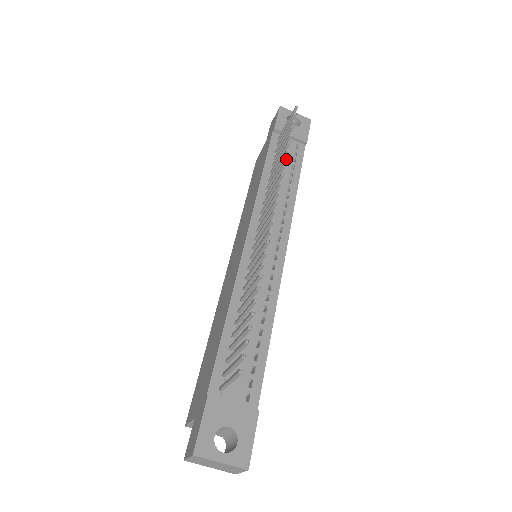
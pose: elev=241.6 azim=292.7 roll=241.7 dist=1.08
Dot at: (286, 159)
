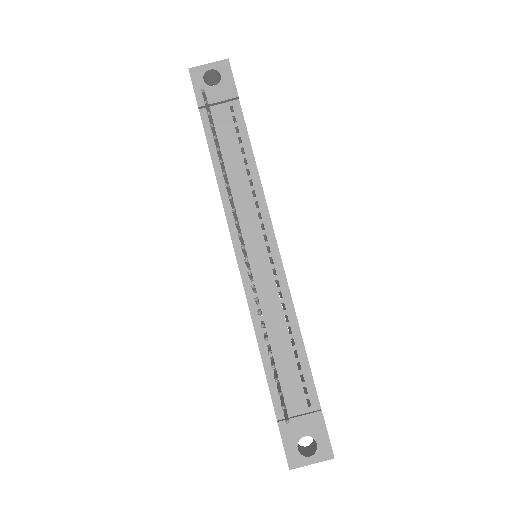
Dot at: (225, 174)
